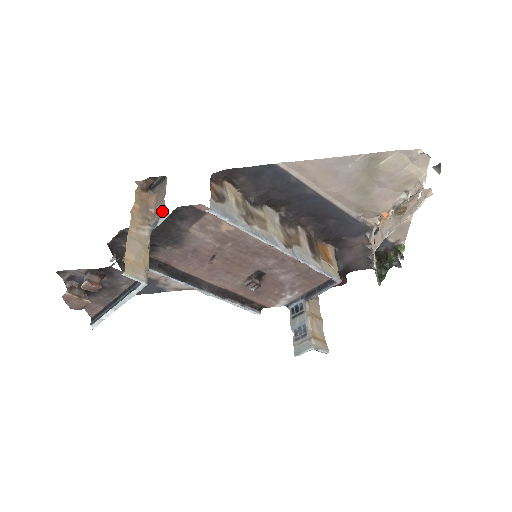
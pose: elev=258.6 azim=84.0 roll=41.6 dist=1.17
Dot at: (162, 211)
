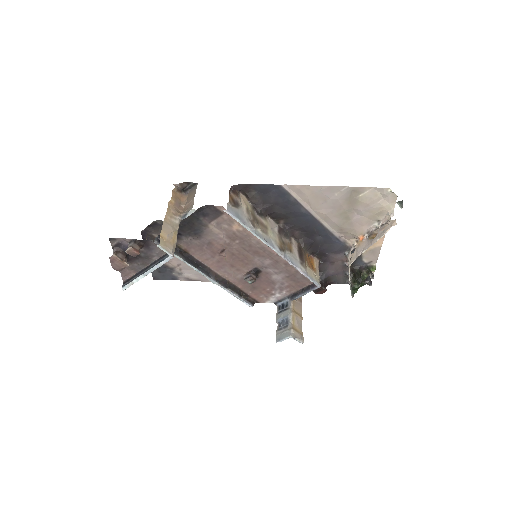
Dot at: (191, 207)
